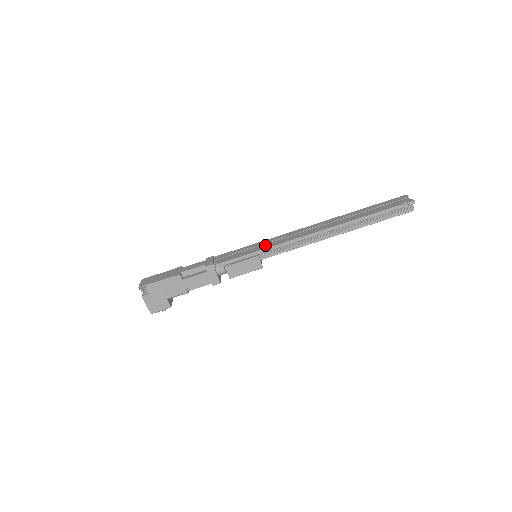
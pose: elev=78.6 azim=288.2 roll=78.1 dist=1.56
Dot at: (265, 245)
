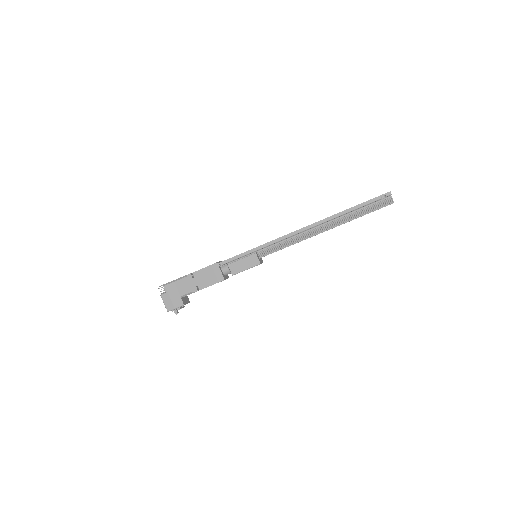
Dot at: occluded
